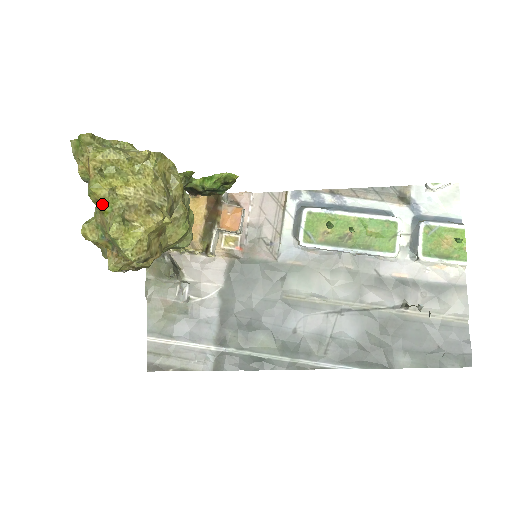
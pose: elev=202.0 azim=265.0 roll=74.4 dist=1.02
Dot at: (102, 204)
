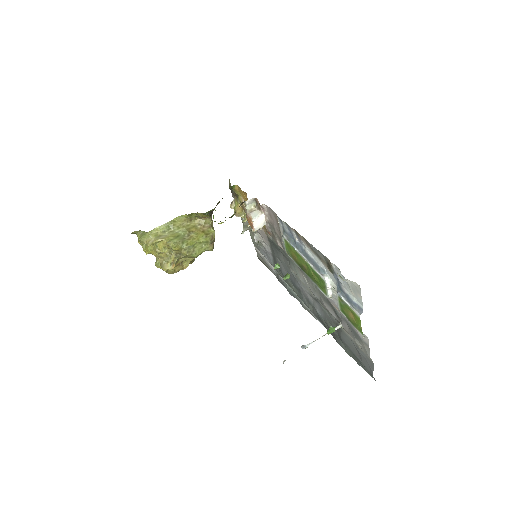
Dot at: occluded
